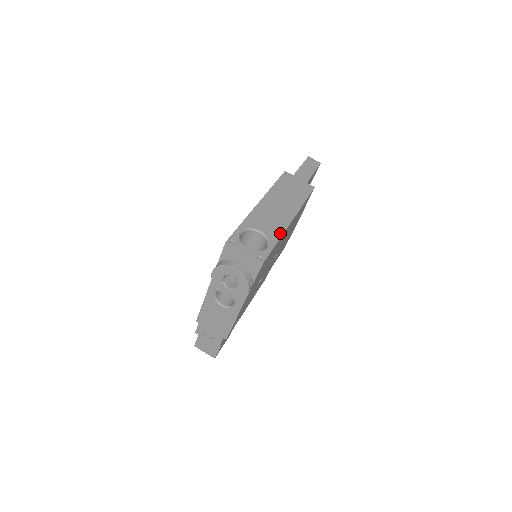
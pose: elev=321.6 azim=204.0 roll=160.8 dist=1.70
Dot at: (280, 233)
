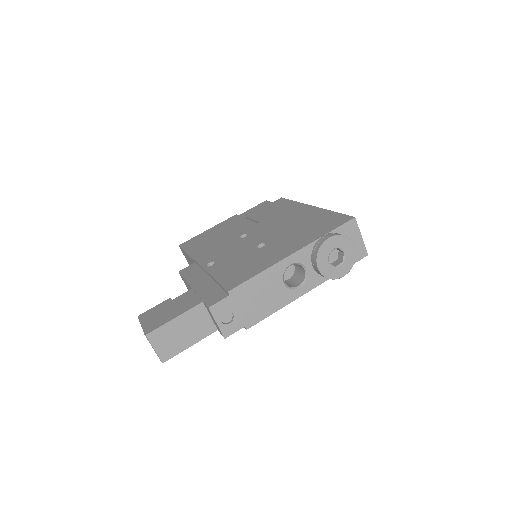
Dot at: occluded
